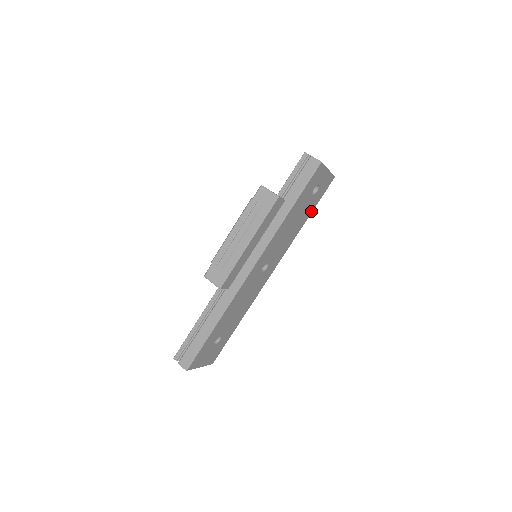
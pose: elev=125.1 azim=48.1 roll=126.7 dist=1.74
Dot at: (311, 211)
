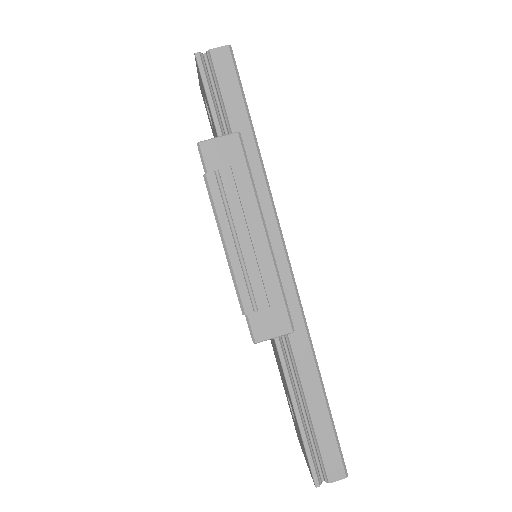
Dot at: occluded
